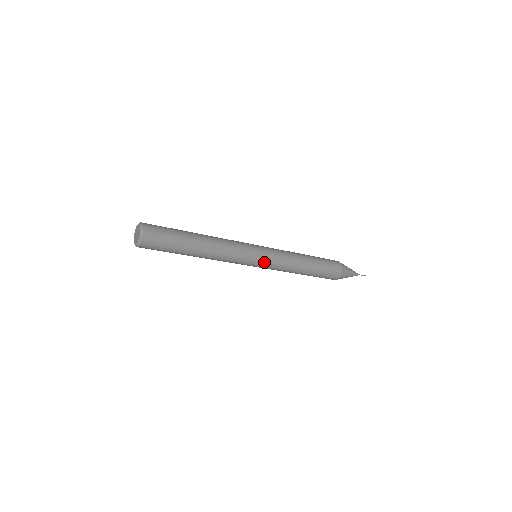
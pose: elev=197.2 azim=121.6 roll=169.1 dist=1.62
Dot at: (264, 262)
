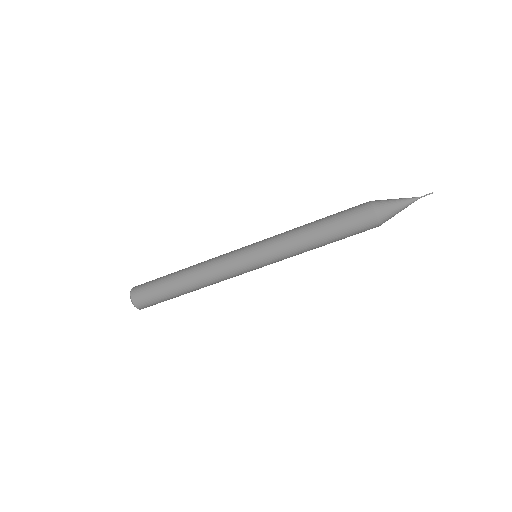
Dot at: (257, 250)
